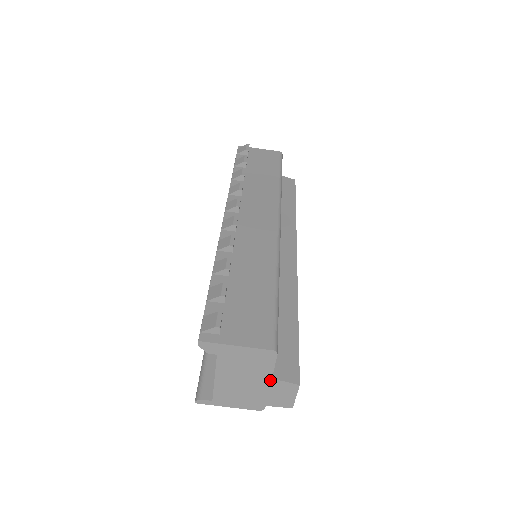
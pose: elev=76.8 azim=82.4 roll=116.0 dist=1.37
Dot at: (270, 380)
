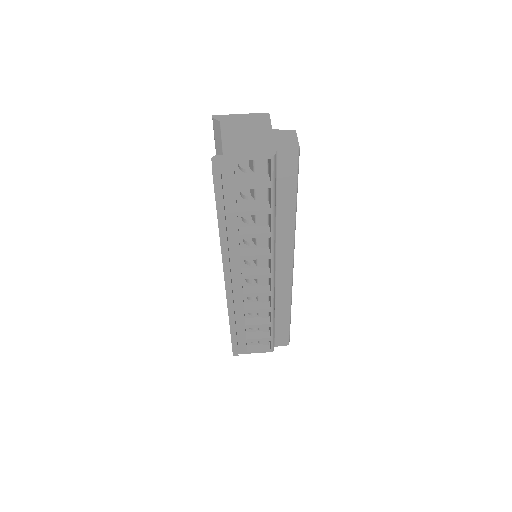
Dot at: (271, 131)
